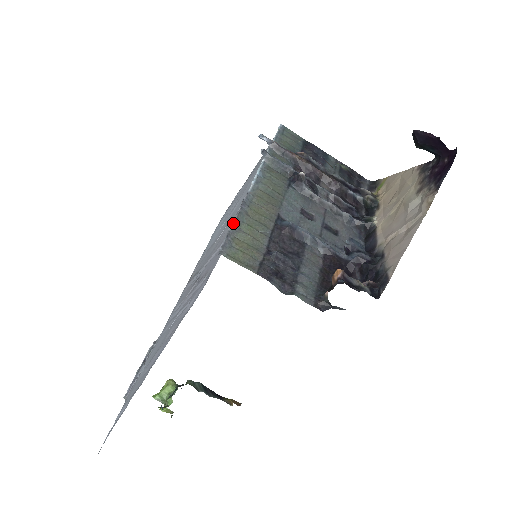
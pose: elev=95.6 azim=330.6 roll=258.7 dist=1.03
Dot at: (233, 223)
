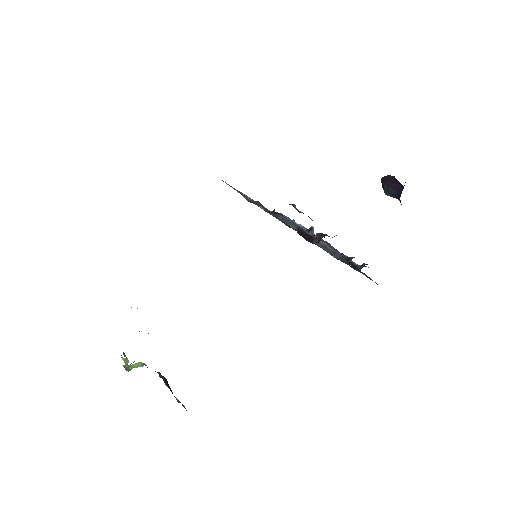
Dot at: occluded
